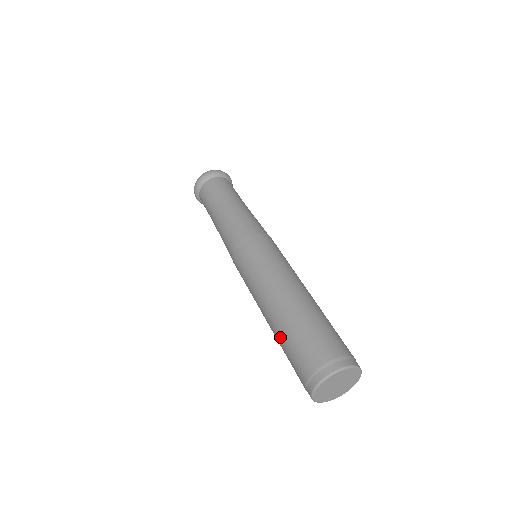
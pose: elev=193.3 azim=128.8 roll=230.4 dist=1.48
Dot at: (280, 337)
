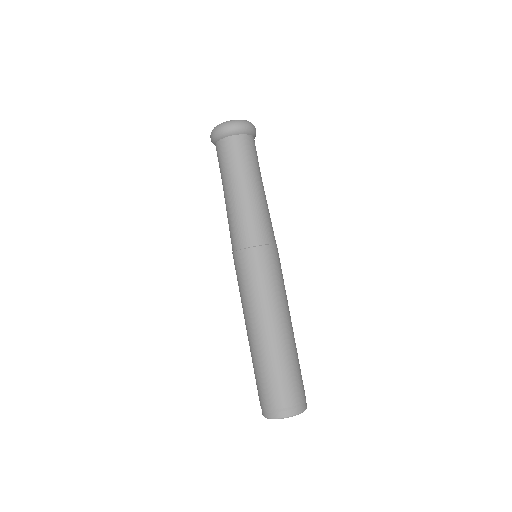
Dot at: occluded
